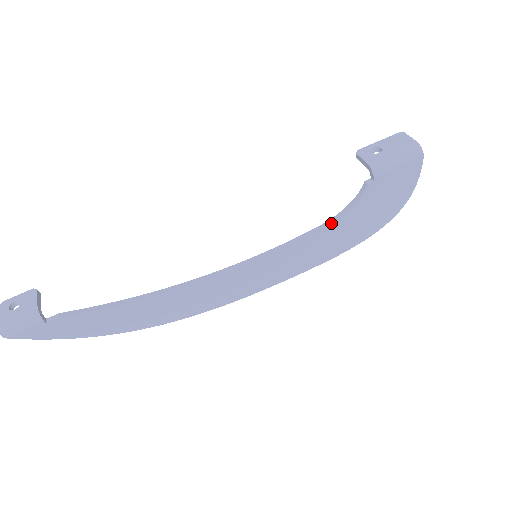
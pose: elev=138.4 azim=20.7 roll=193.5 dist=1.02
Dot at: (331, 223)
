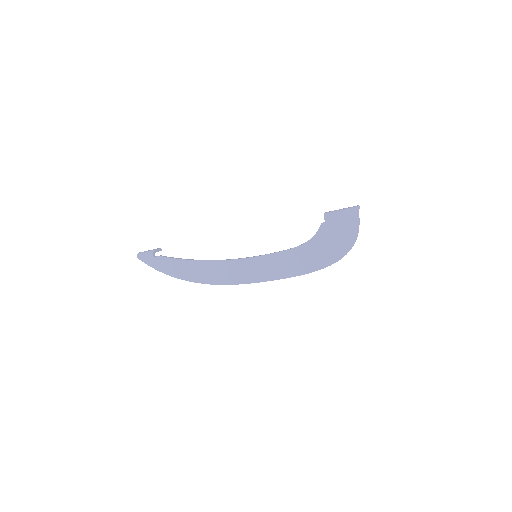
Dot at: (300, 245)
